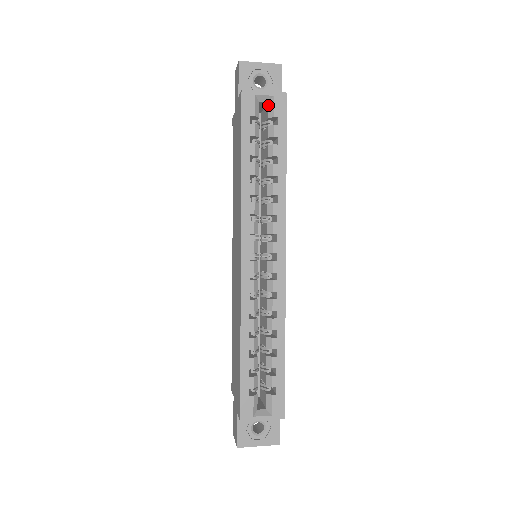
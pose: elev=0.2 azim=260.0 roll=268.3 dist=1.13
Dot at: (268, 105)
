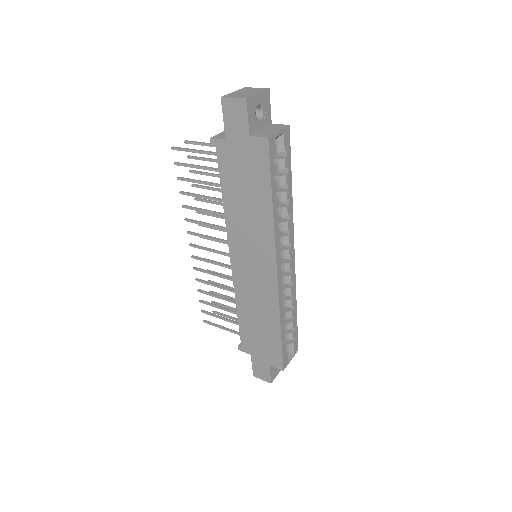
Dot at: (278, 141)
